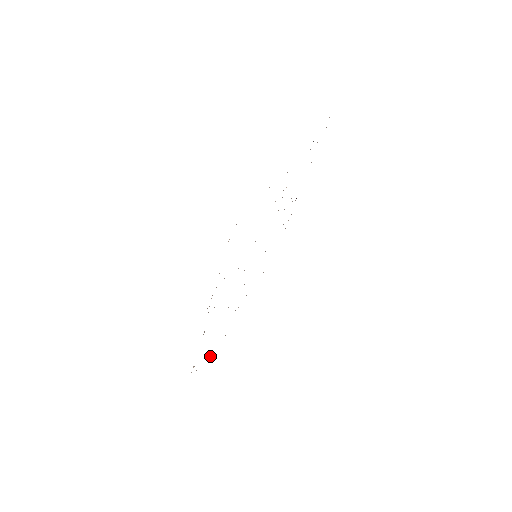
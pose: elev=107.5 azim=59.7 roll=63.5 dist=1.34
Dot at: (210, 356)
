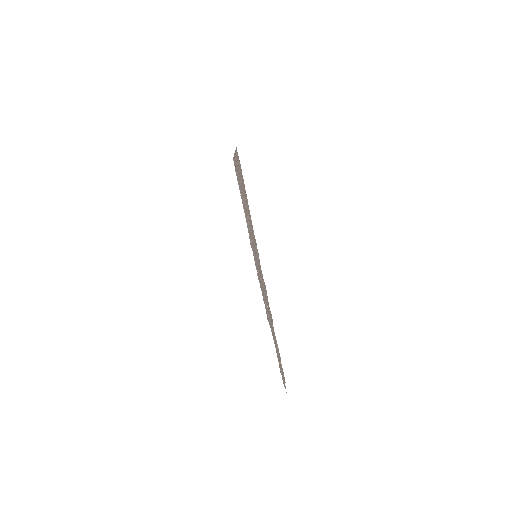
Dot at: (284, 385)
